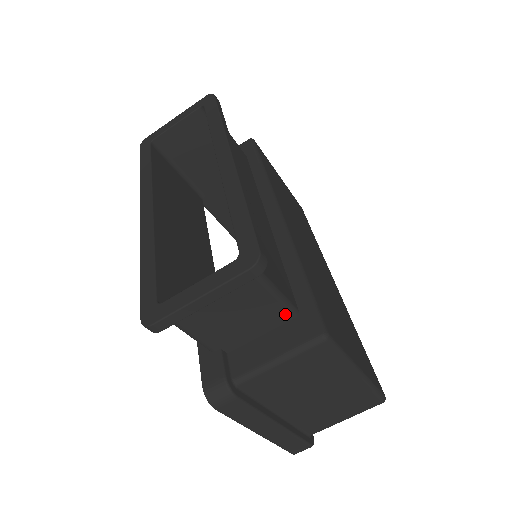
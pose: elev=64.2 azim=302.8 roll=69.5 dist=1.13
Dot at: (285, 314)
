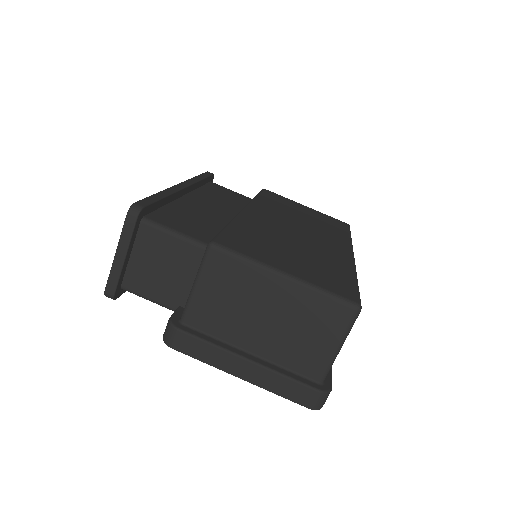
Dot at: (198, 251)
